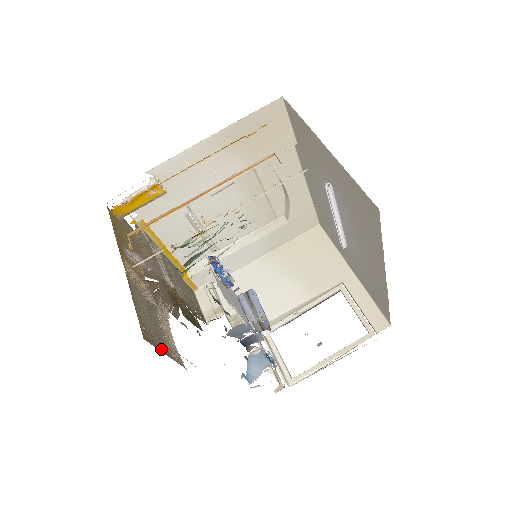
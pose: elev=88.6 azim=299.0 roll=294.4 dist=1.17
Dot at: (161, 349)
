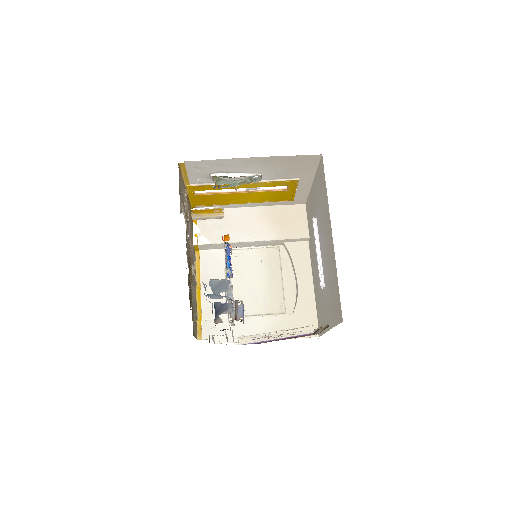
Dot at: (179, 184)
